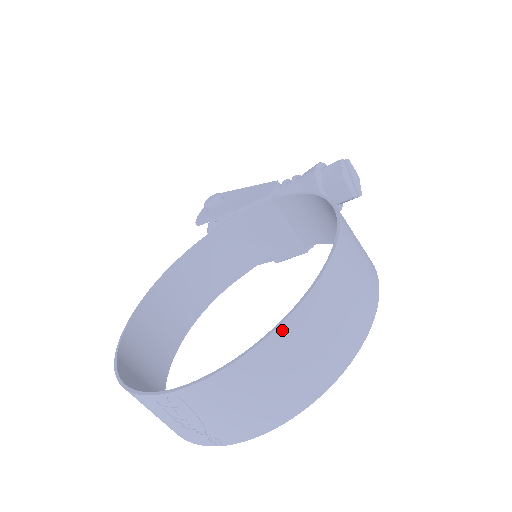
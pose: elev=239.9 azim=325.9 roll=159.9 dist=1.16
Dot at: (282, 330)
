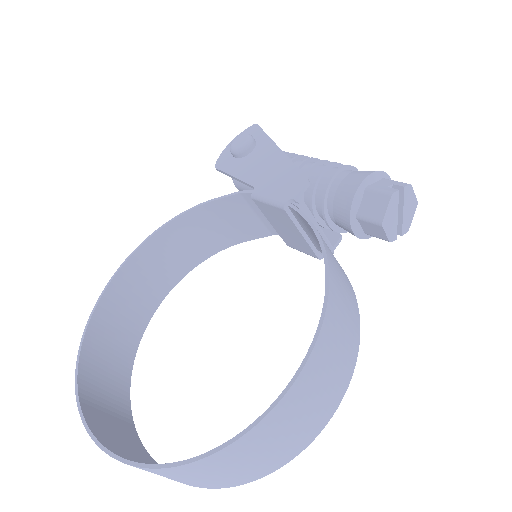
Dot at: (190, 465)
